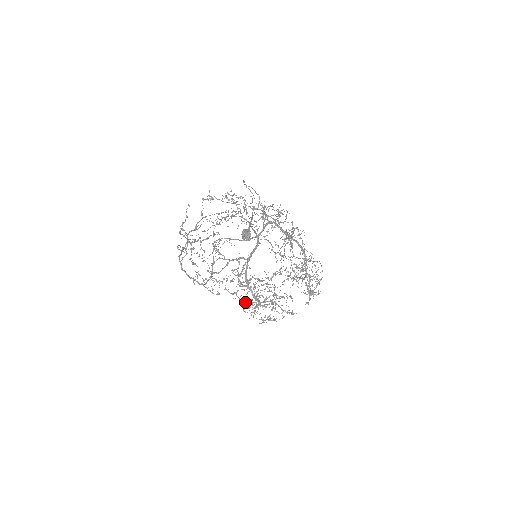
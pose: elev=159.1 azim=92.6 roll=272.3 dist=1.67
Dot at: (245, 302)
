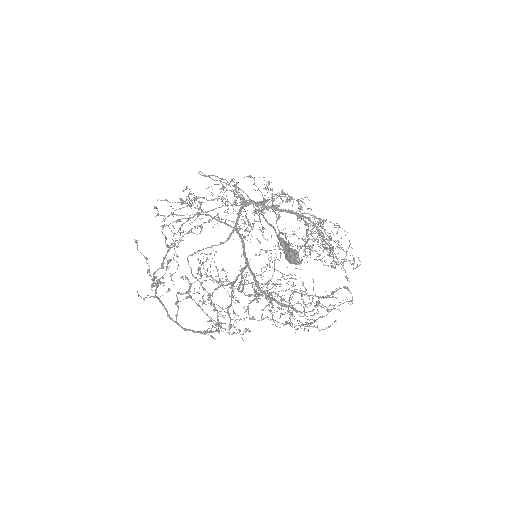
Dot at: (289, 323)
